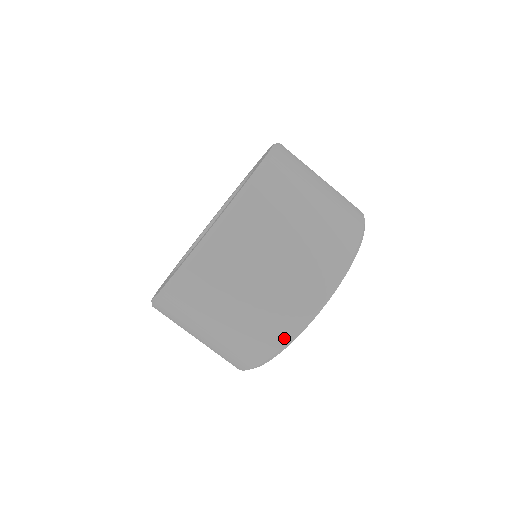
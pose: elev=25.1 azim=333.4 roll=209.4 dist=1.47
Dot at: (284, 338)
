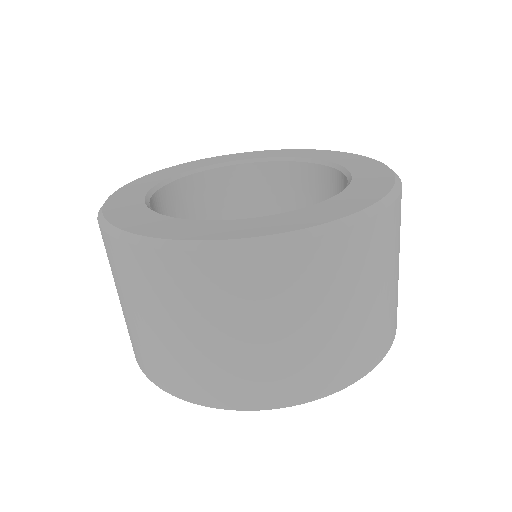
Dot at: (161, 384)
